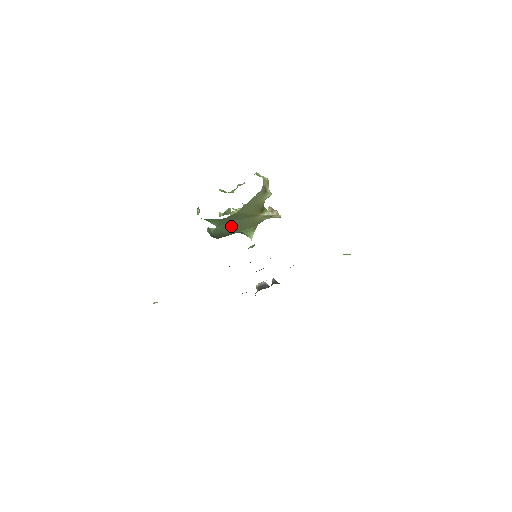
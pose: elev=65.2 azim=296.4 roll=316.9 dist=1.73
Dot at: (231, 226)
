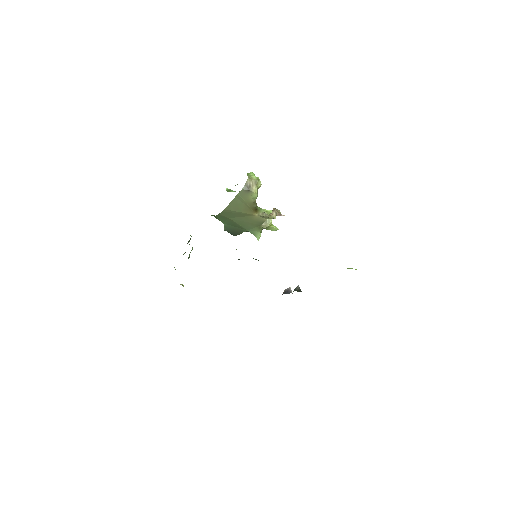
Dot at: (234, 224)
